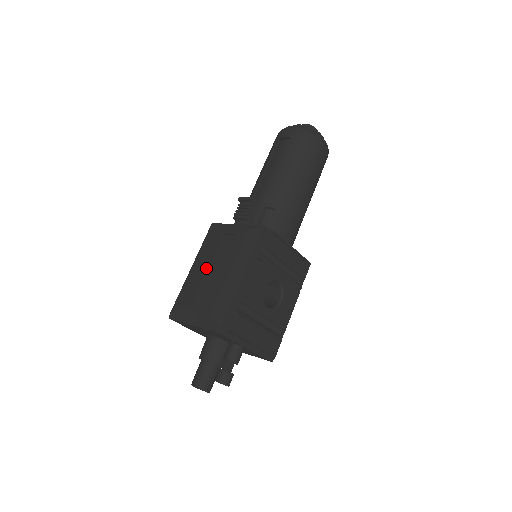
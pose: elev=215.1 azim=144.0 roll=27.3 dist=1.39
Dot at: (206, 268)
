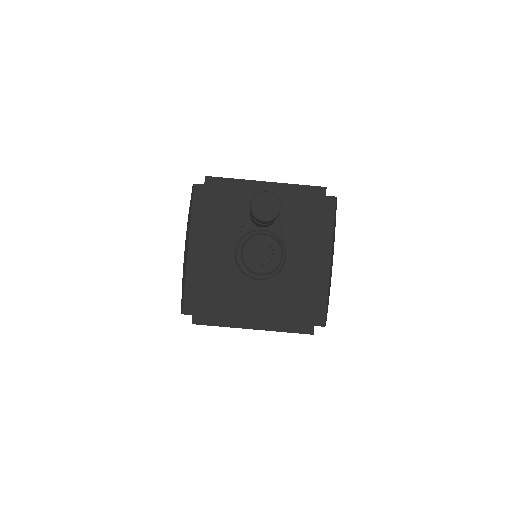
Dot at: occluded
